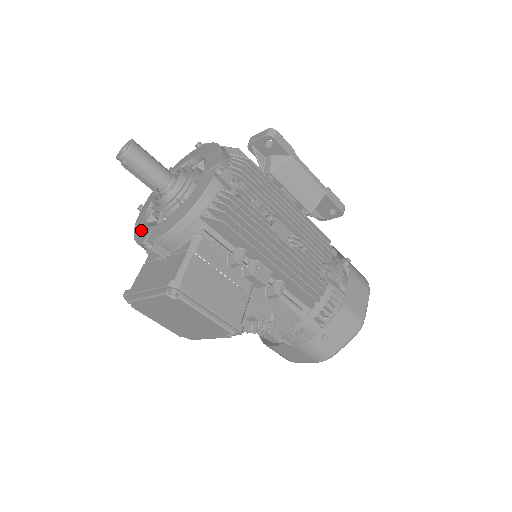
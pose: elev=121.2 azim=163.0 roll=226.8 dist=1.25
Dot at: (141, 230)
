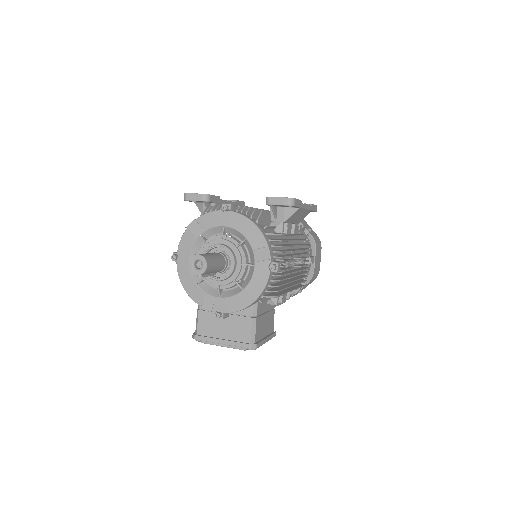
Dot at: (197, 293)
